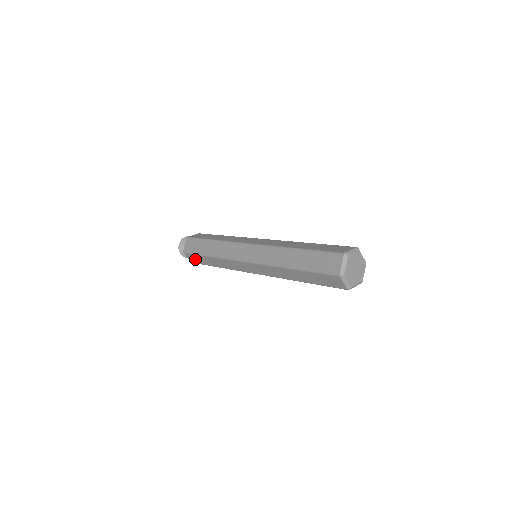
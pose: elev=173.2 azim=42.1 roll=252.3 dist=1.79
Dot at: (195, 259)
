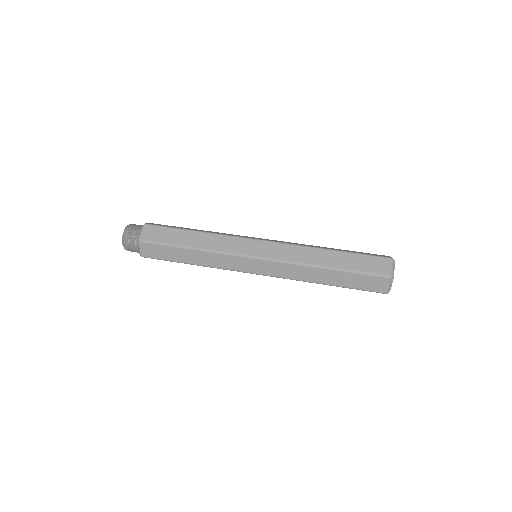
Dot at: (155, 251)
